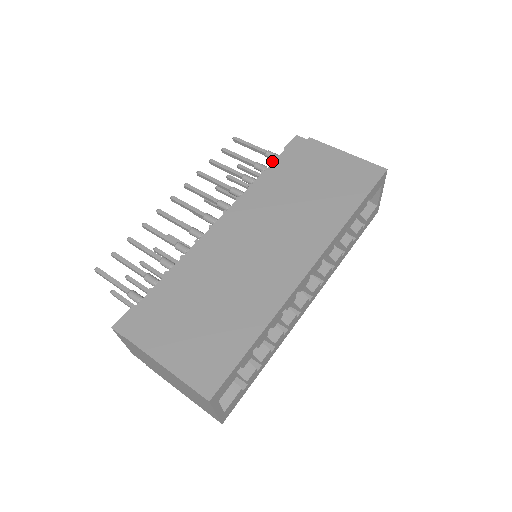
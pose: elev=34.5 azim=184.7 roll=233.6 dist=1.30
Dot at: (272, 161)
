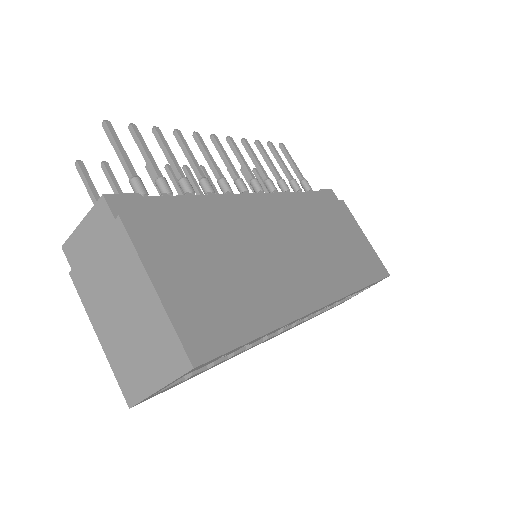
Dot at: (310, 190)
